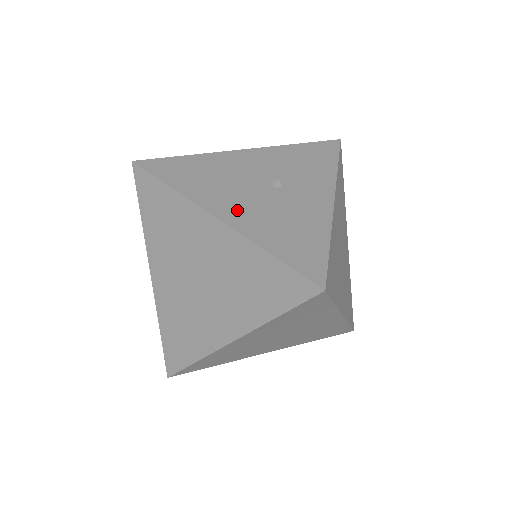
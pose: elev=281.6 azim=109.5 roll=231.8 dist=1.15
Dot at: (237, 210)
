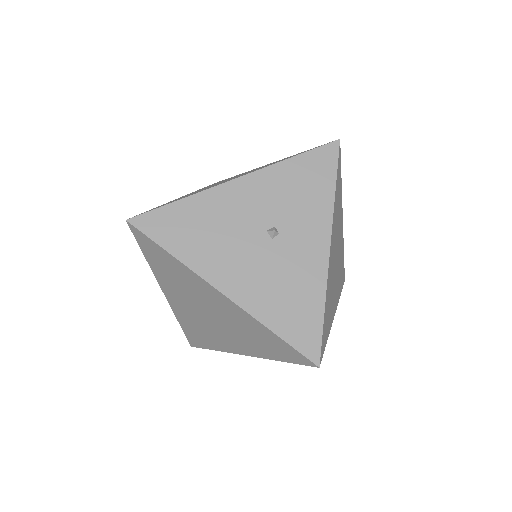
Dot at: (239, 279)
